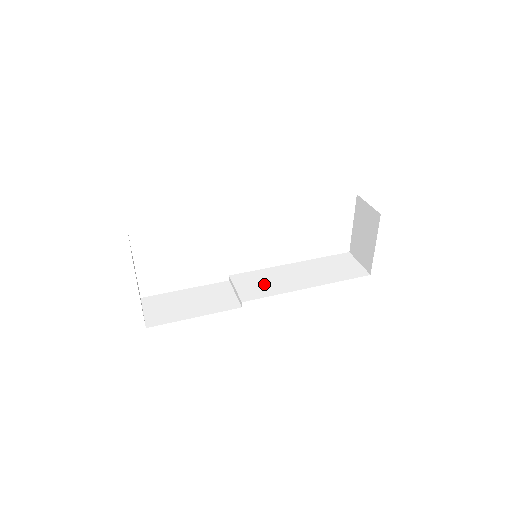
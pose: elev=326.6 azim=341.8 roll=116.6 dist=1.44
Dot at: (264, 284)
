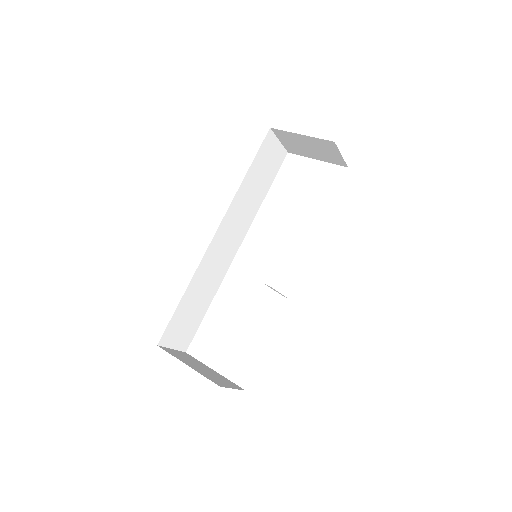
Dot at: occluded
